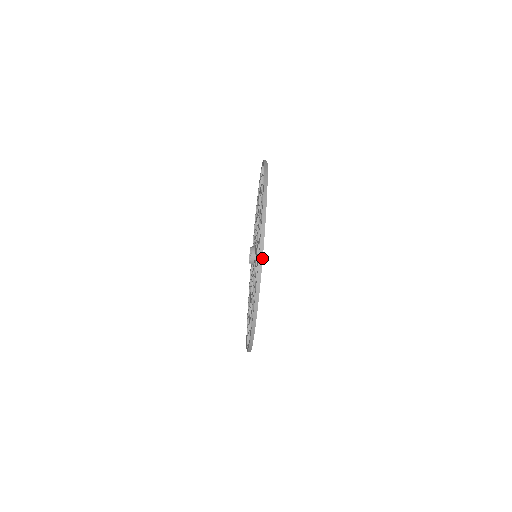
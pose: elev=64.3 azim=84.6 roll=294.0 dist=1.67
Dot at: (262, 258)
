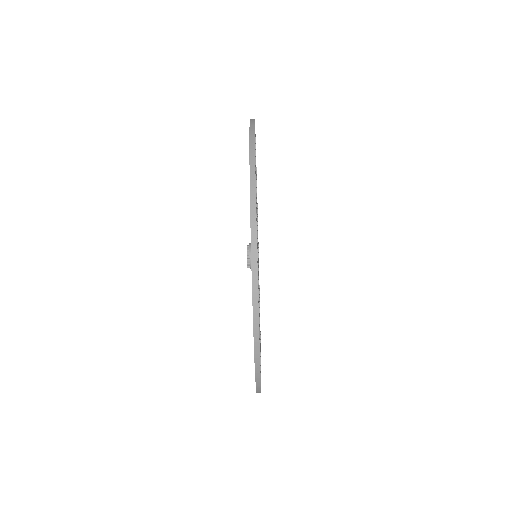
Dot at: (254, 127)
